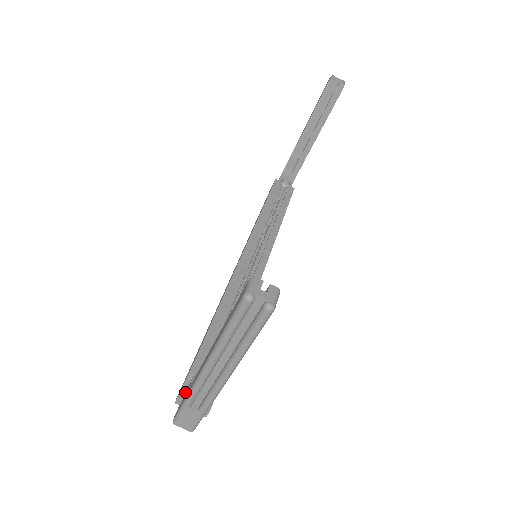
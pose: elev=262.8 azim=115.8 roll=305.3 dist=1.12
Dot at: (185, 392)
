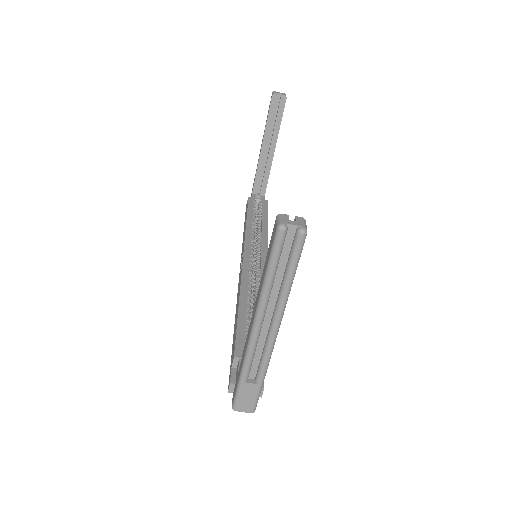
Dot at: (235, 378)
